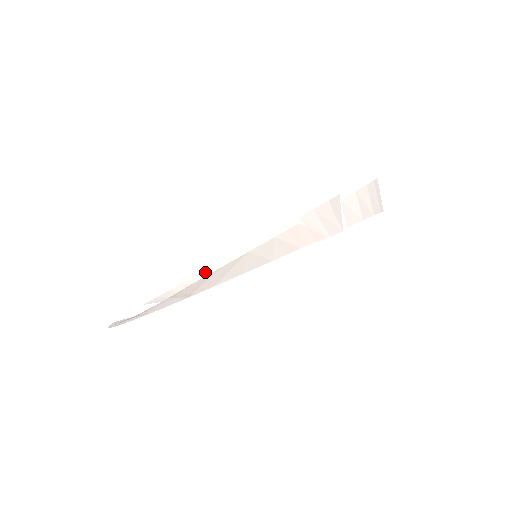
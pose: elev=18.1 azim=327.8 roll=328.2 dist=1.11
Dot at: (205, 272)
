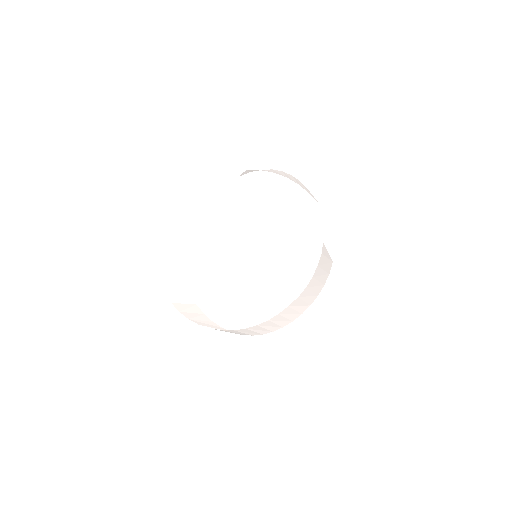
Dot at: (252, 328)
